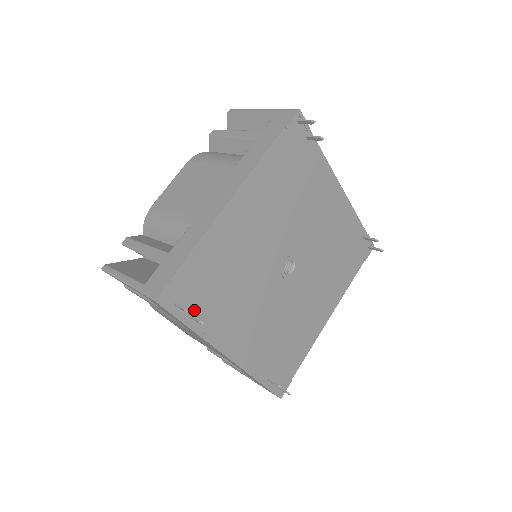
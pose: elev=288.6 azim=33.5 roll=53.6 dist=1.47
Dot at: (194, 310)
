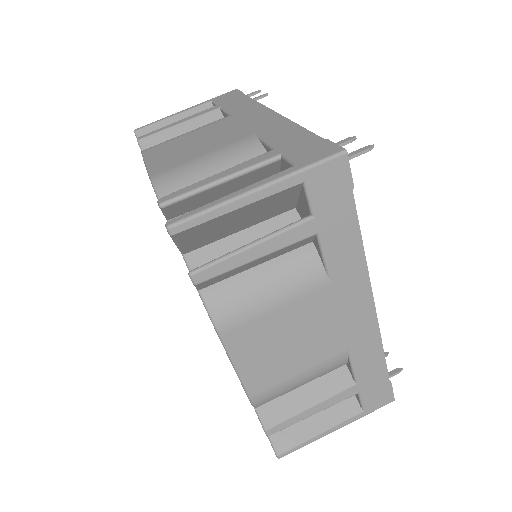
Dot at: occluded
